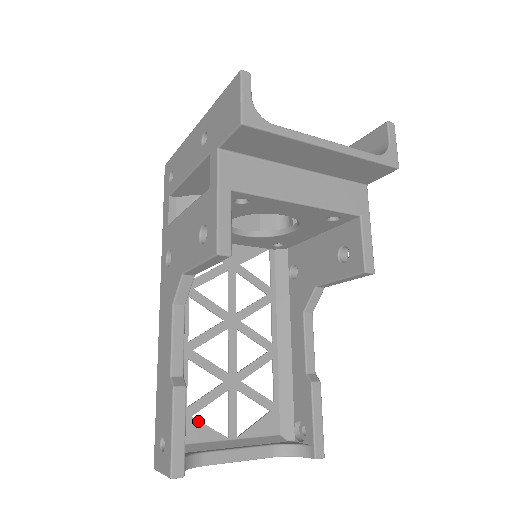
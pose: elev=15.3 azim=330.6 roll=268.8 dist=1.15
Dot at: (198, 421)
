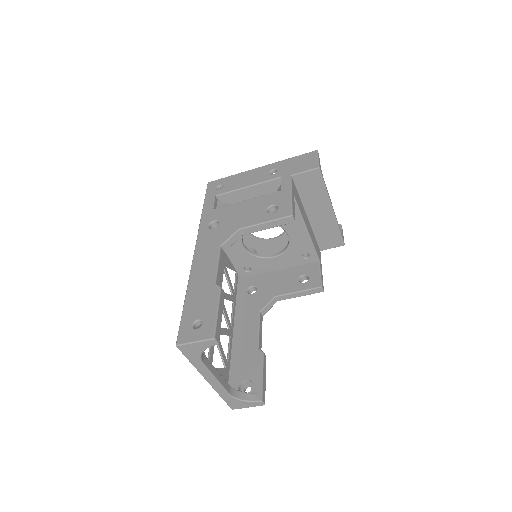
Dot at: occluded
